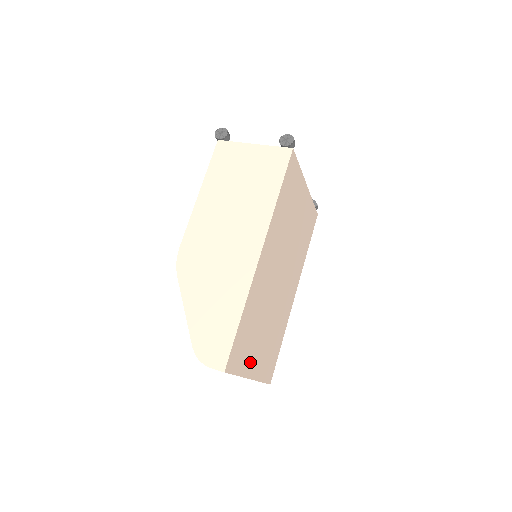
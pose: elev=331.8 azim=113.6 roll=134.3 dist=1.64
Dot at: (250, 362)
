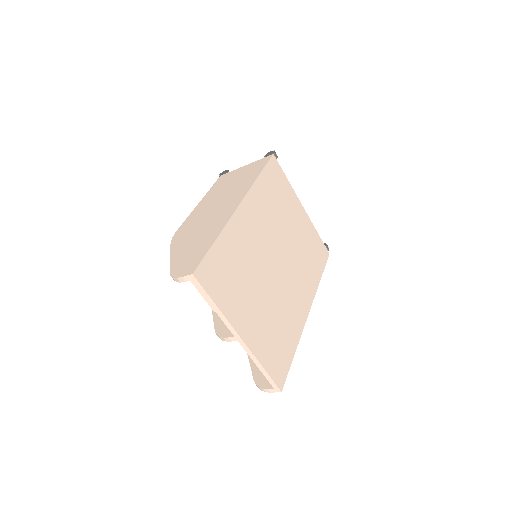
Dot at: (237, 312)
